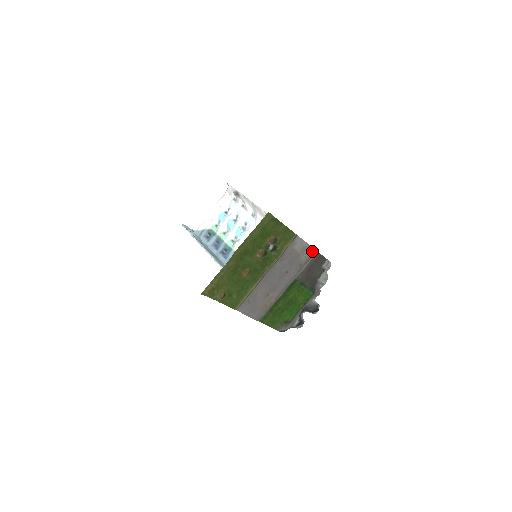
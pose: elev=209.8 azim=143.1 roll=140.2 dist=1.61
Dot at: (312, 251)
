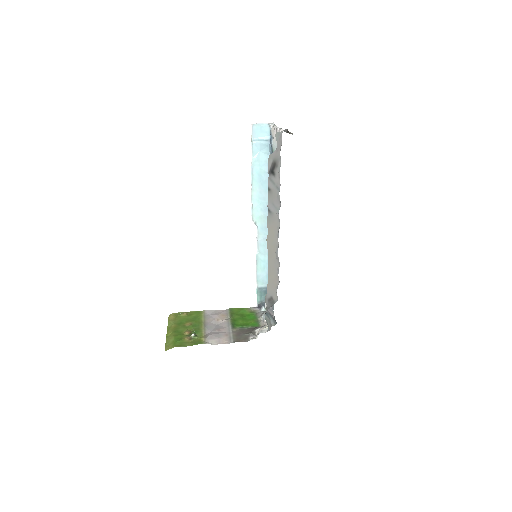
Dot at: (228, 342)
